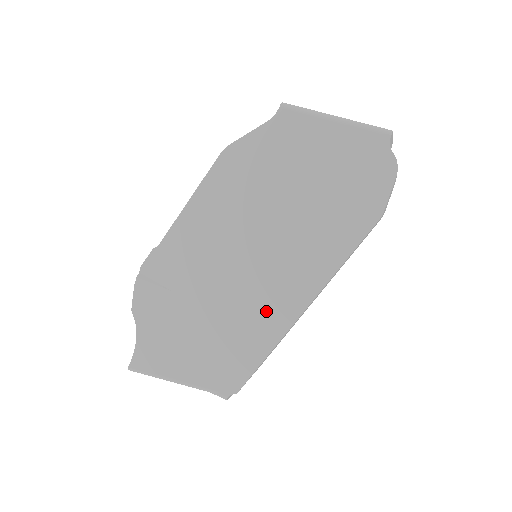
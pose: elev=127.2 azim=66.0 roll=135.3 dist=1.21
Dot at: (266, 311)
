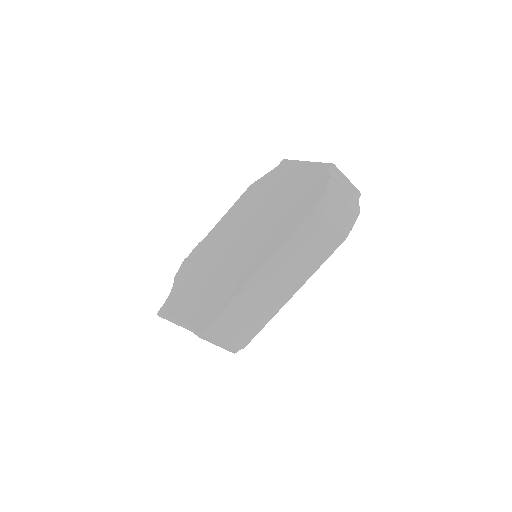
Dot at: (238, 273)
